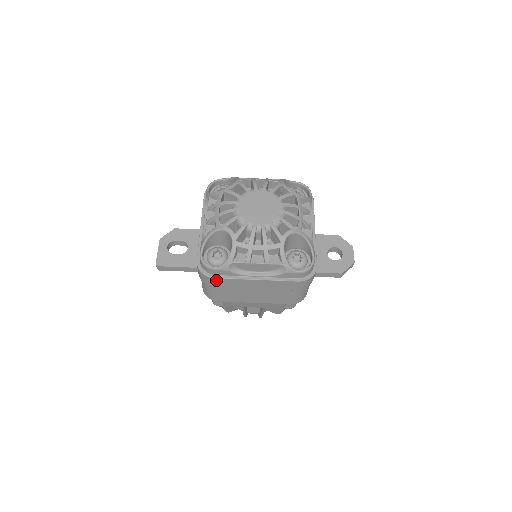
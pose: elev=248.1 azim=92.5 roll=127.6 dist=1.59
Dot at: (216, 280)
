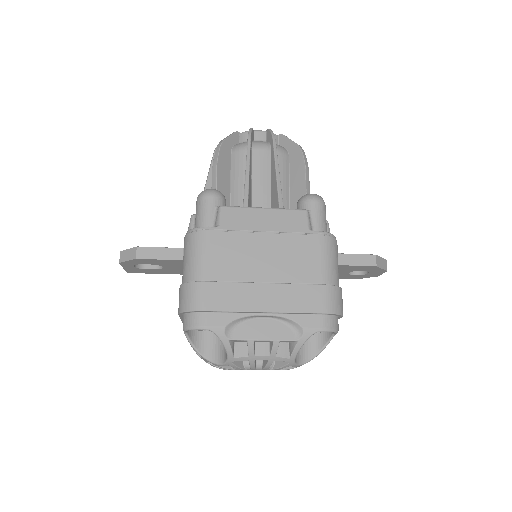
Dot at: occluded
